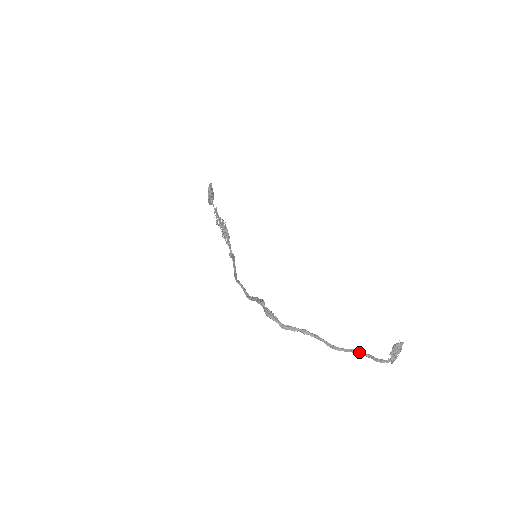
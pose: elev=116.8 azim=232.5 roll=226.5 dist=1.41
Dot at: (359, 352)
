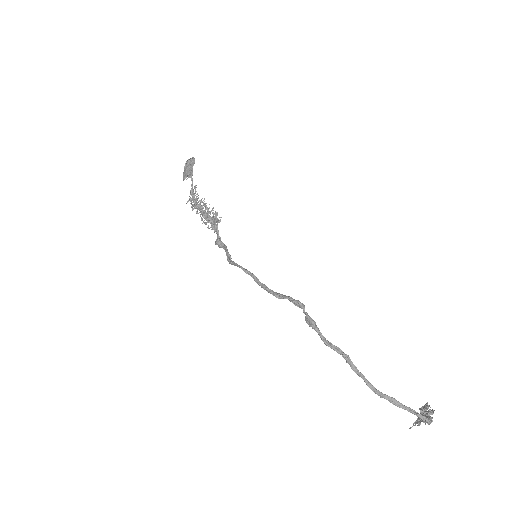
Dot at: (399, 402)
